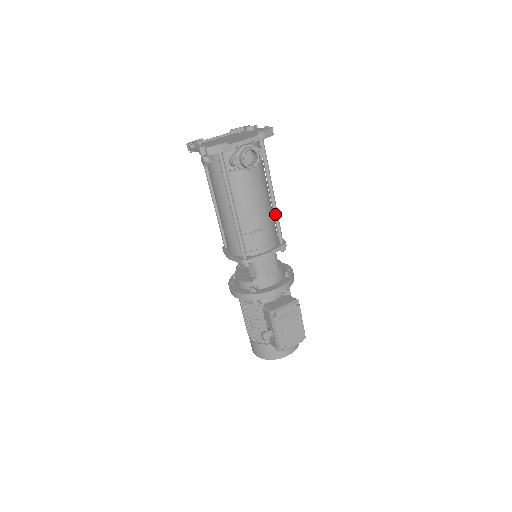
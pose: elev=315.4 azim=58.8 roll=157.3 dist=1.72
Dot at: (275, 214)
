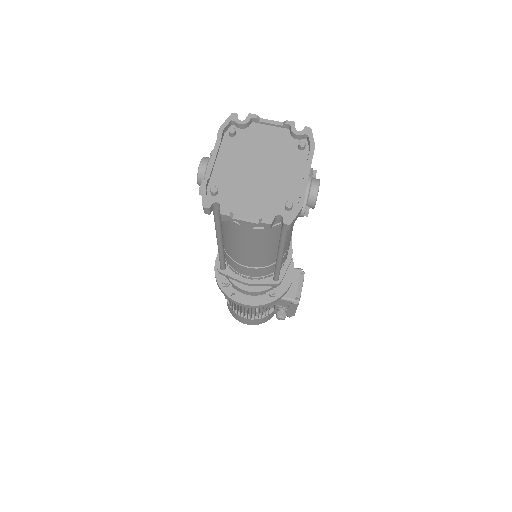
Dot at: occluded
